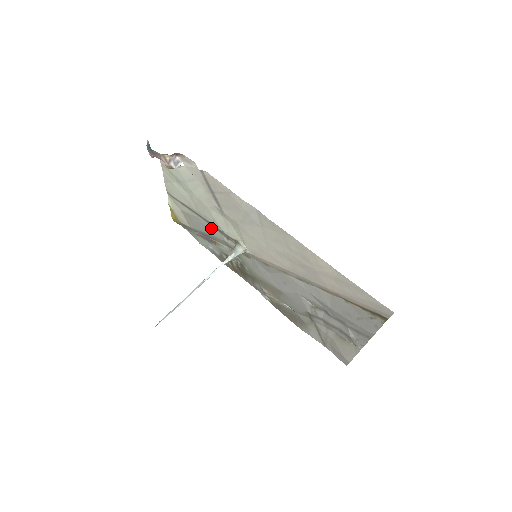
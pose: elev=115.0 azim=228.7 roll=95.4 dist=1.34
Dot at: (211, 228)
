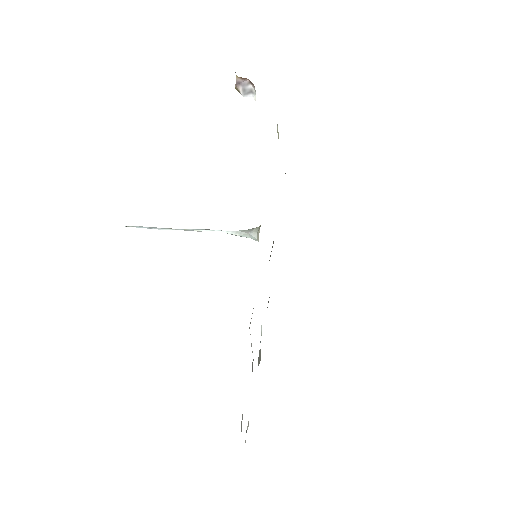
Dot at: occluded
